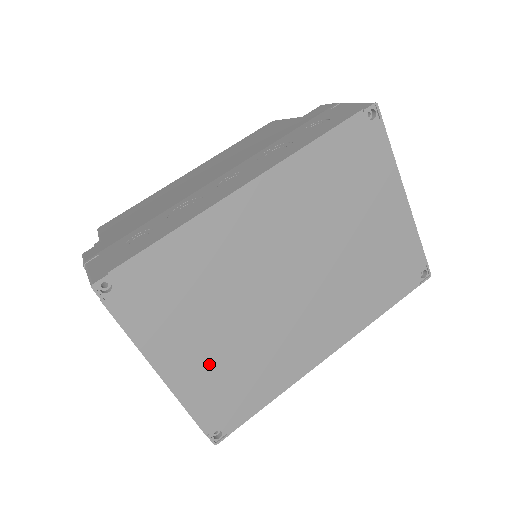
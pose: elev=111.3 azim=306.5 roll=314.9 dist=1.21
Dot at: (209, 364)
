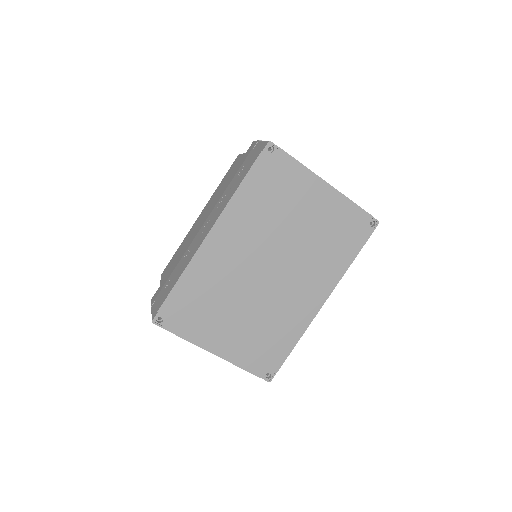
Dot at: (241, 338)
